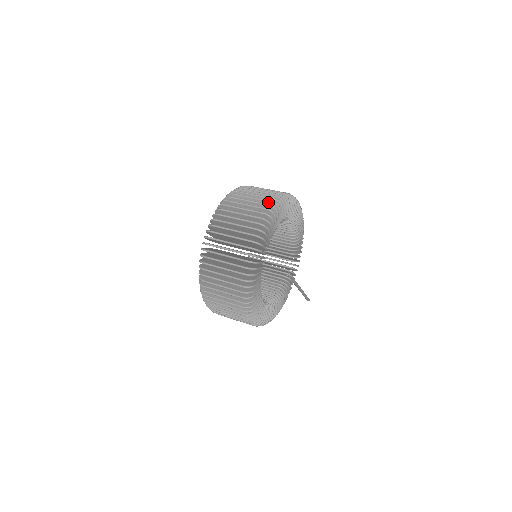
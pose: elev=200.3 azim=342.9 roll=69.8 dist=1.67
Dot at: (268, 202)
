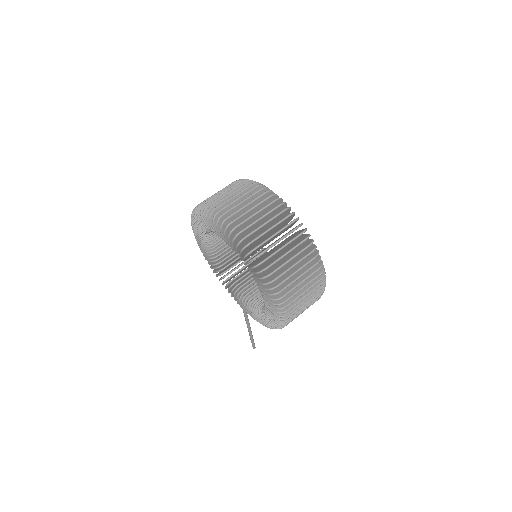
Dot at: occluded
